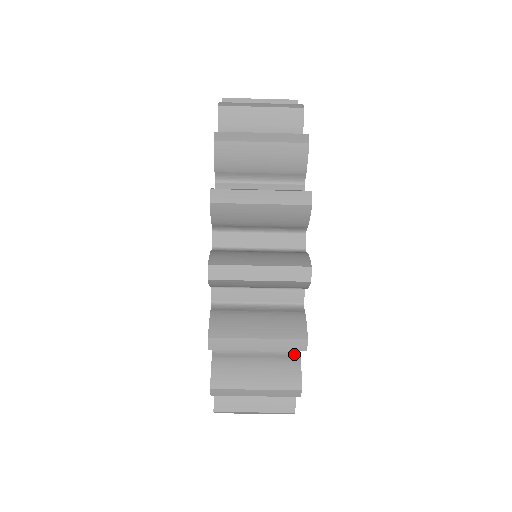
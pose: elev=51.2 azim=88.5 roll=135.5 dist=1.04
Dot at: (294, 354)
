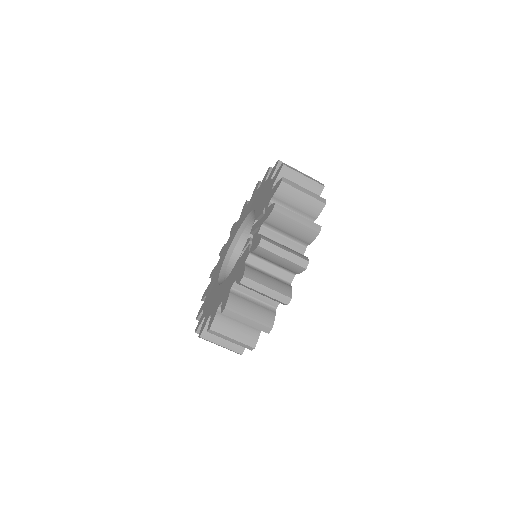
Dot at: (273, 310)
